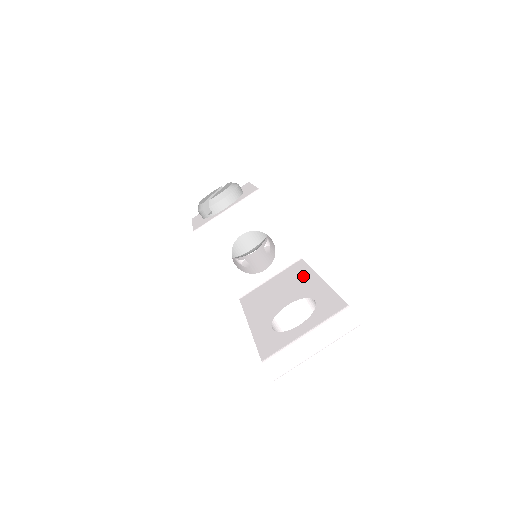
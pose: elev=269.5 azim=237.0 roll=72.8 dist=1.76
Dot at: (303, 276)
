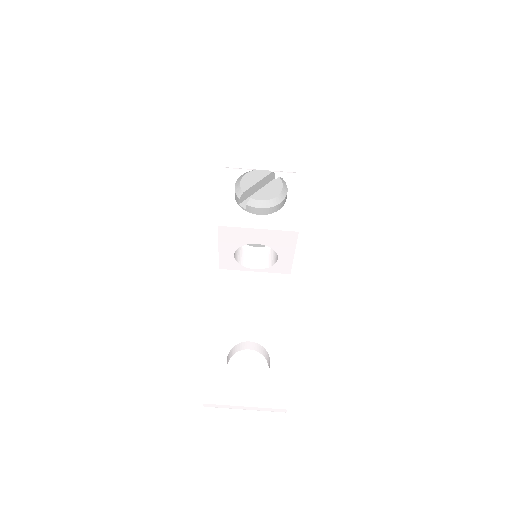
Dot at: (278, 313)
